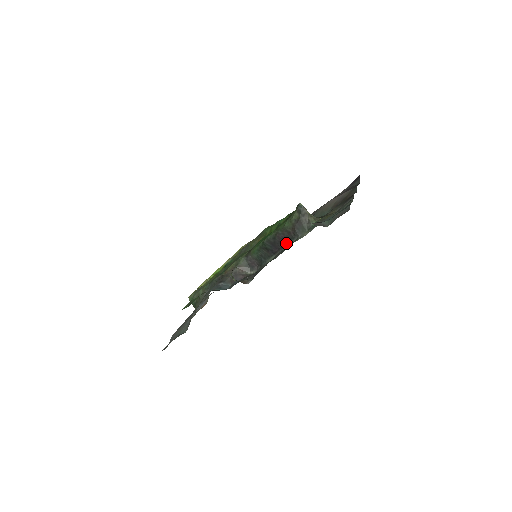
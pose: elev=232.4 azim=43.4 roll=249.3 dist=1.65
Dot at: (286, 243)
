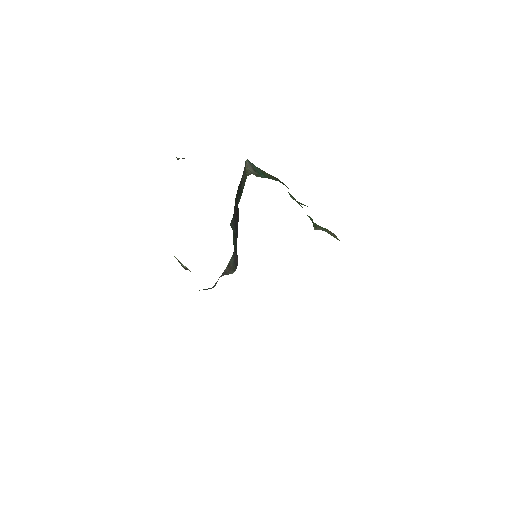
Dot at: (238, 220)
